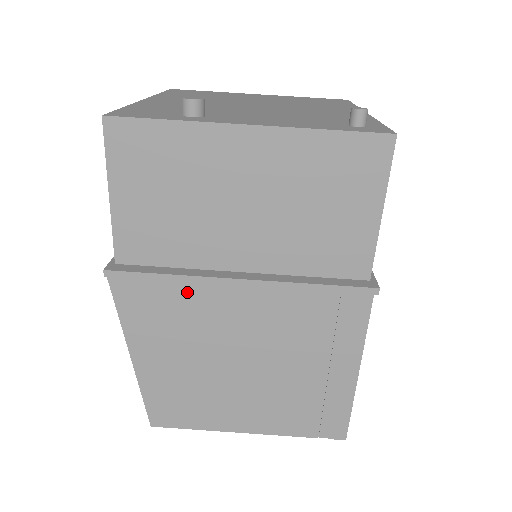
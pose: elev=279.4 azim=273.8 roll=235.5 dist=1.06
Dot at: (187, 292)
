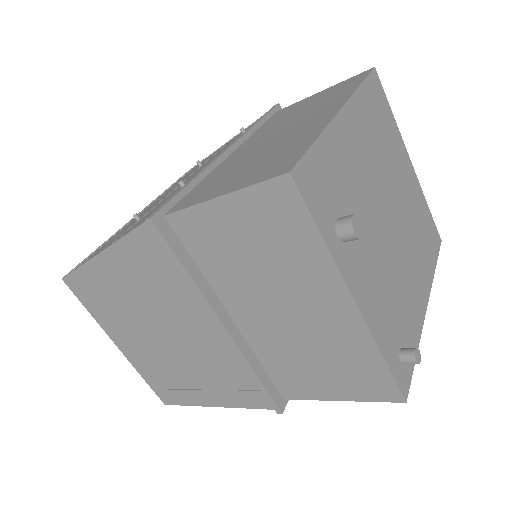
Dot at: (184, 287)
